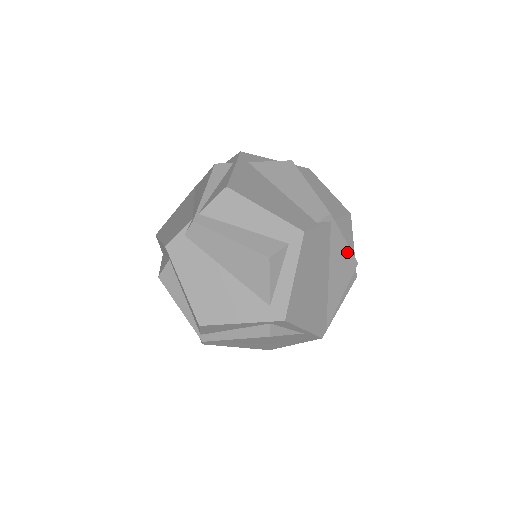
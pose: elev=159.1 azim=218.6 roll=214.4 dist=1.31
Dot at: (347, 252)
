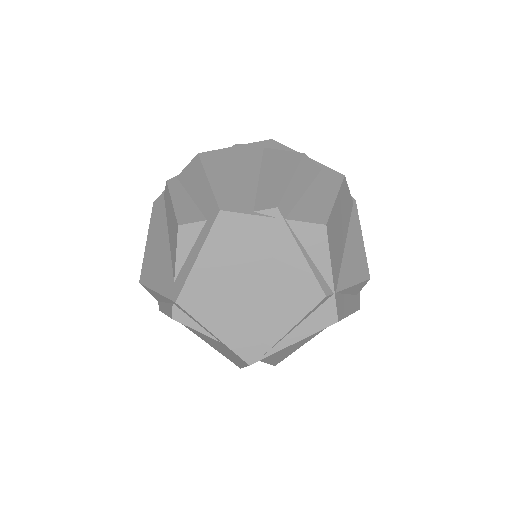
Dot at: (305, 271)
